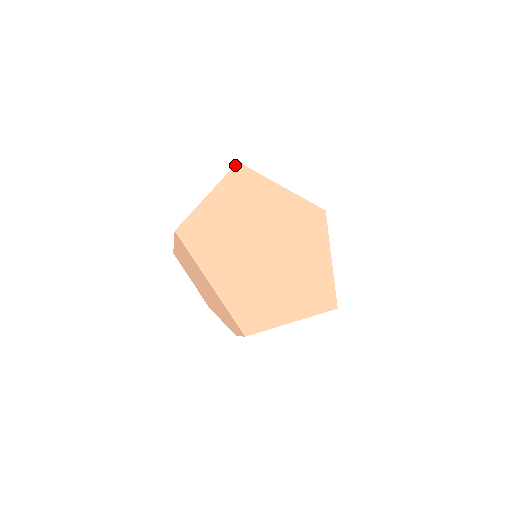
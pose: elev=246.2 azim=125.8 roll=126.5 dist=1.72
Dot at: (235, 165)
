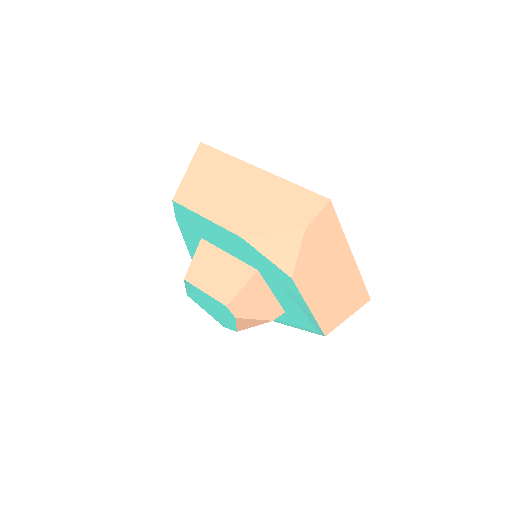
Dot at: occluded
